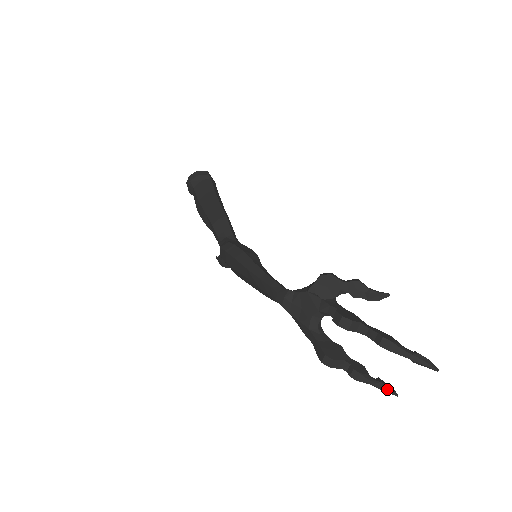
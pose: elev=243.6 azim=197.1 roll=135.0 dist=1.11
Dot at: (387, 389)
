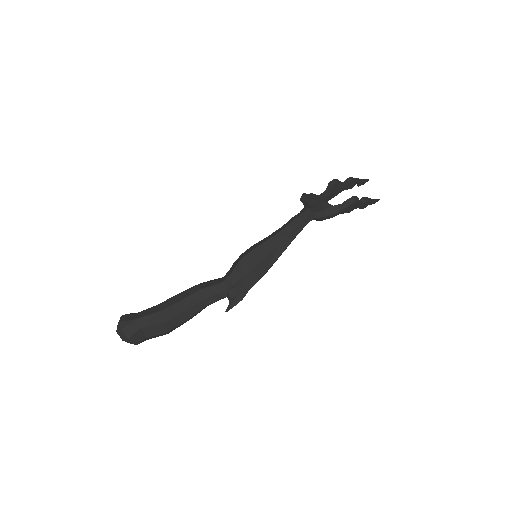
Dot at: (375, 199)
